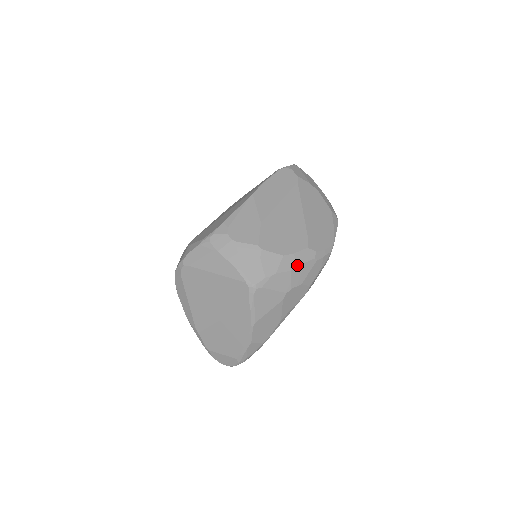
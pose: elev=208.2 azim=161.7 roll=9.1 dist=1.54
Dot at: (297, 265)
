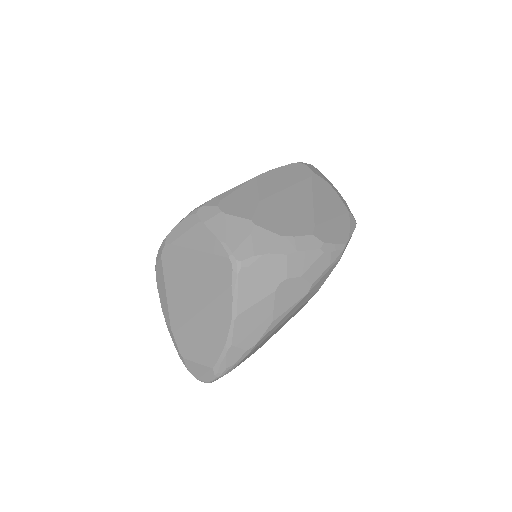
Dot at: (297, 250)
